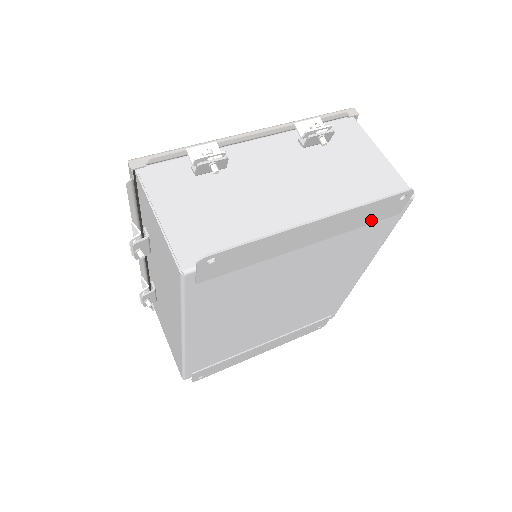
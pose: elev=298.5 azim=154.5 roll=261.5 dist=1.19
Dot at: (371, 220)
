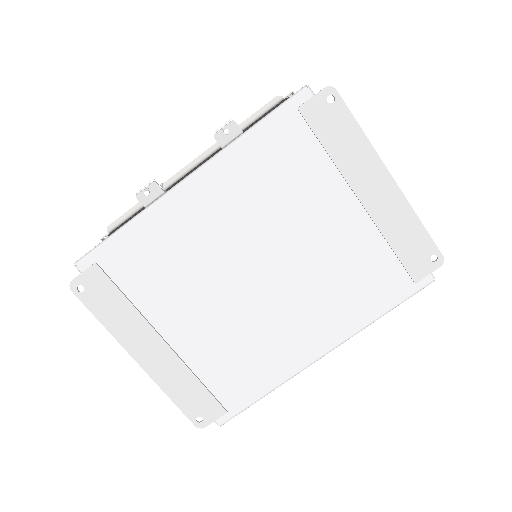
Dot at: (401, 252)
